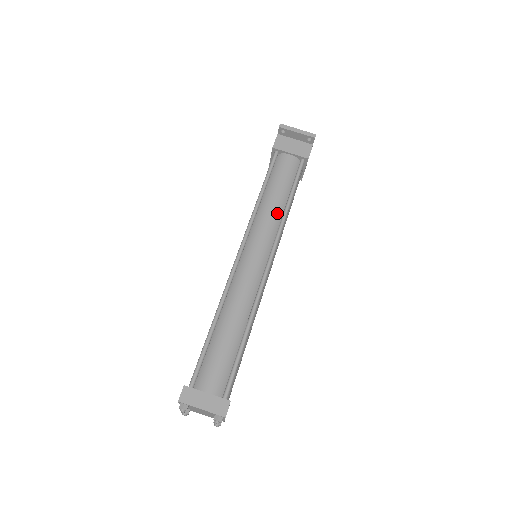
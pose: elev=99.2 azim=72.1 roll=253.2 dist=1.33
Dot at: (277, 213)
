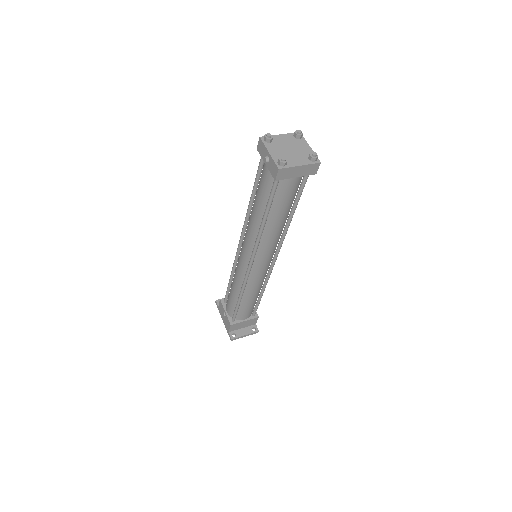
Dot at: occluded
